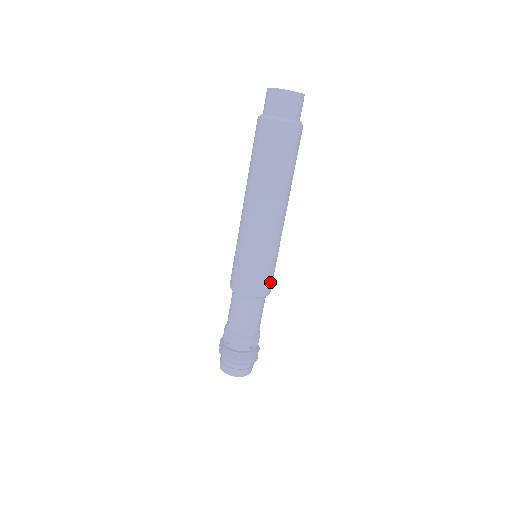
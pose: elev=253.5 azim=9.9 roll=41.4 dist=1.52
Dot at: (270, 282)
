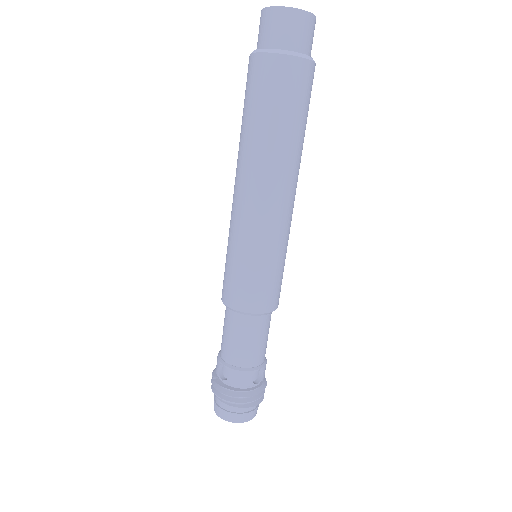
Dot at: (278, 291)
